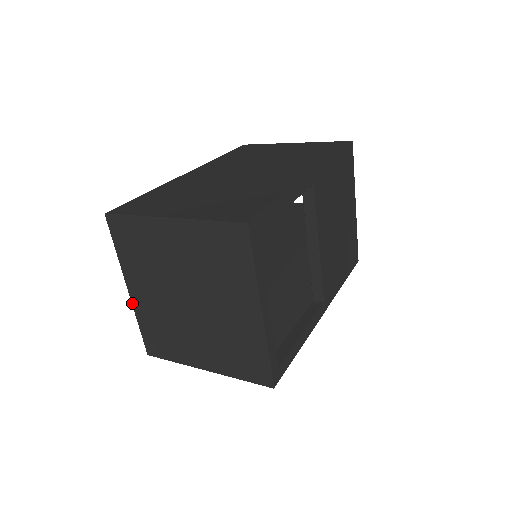
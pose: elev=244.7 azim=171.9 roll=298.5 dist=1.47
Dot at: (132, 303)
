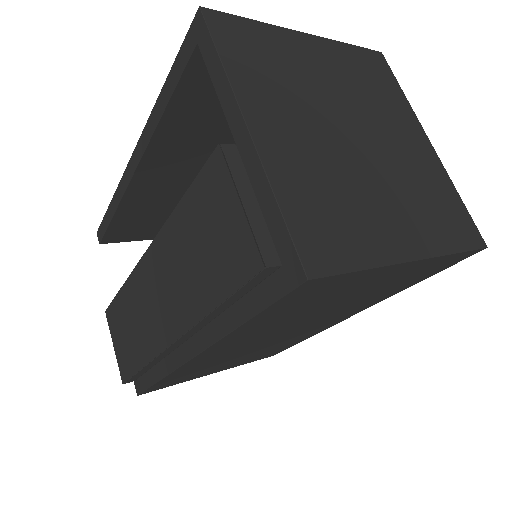
Dot at: (259, 153)
